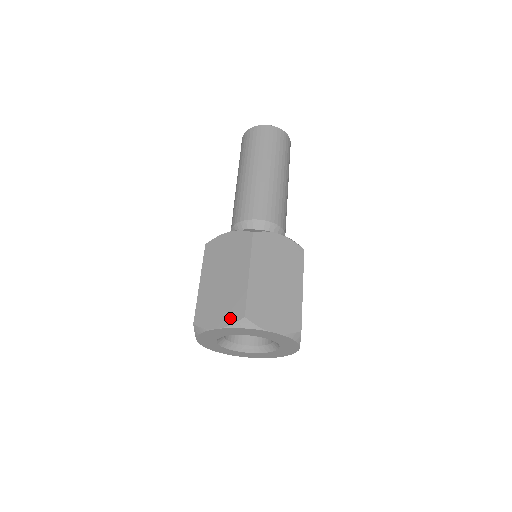
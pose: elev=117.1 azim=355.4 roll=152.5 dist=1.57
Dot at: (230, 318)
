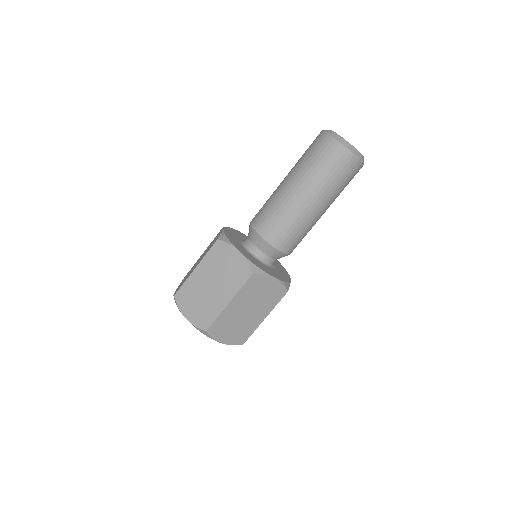
Dot at: (197, 321)
